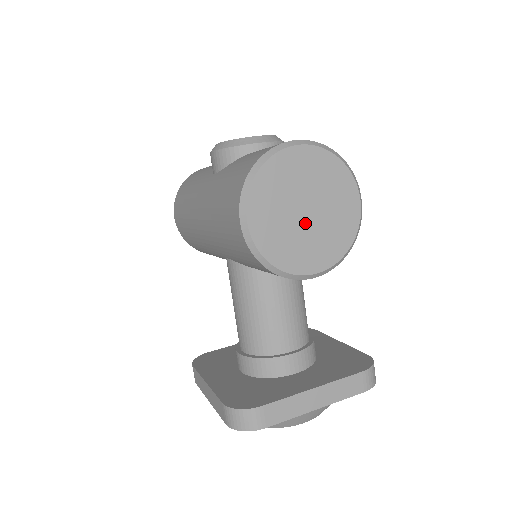
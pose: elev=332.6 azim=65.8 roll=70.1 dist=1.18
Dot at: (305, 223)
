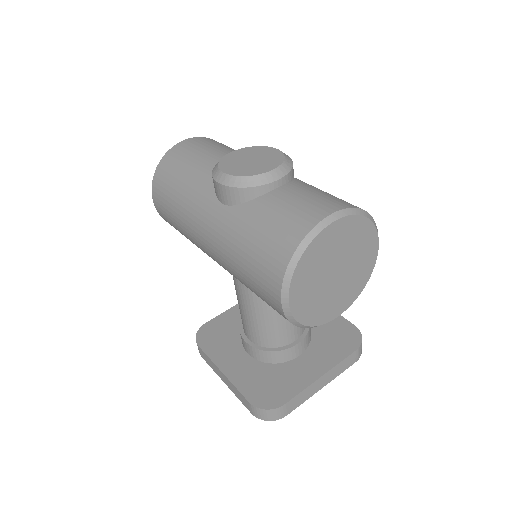
Dot at: (334, 283)
